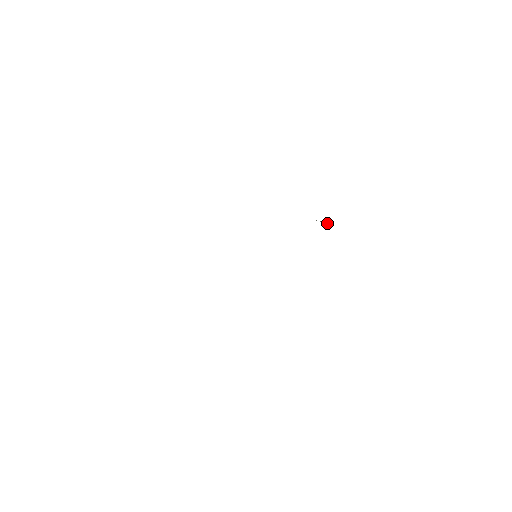
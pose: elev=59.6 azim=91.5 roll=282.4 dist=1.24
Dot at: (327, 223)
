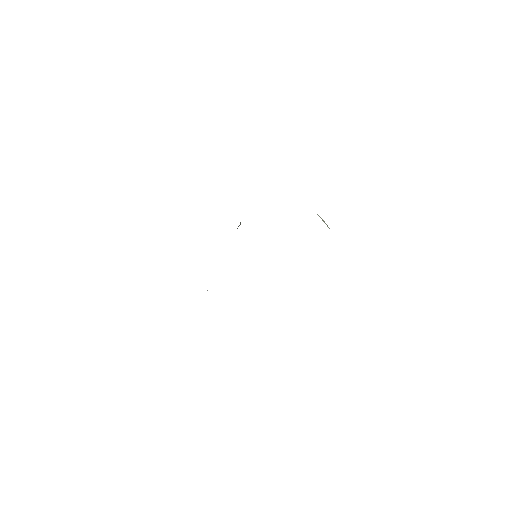
Dot at: (328, 227)
